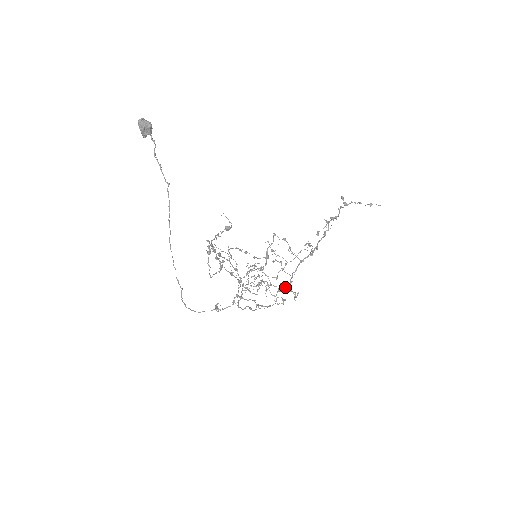
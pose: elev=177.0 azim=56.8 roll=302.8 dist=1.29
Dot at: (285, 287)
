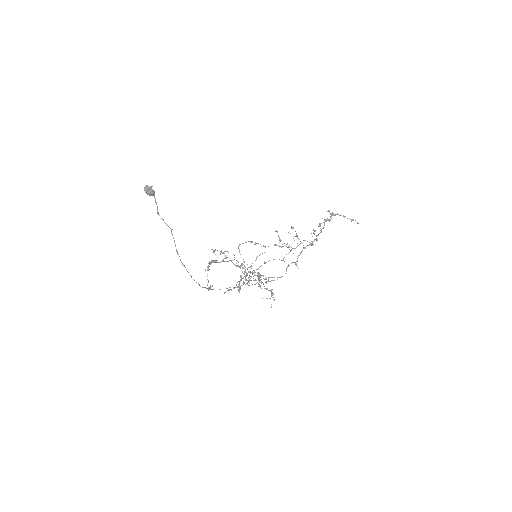
Dot at: (269, 290)
